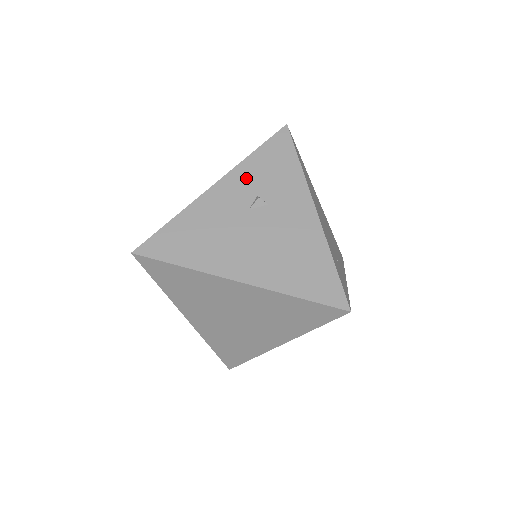
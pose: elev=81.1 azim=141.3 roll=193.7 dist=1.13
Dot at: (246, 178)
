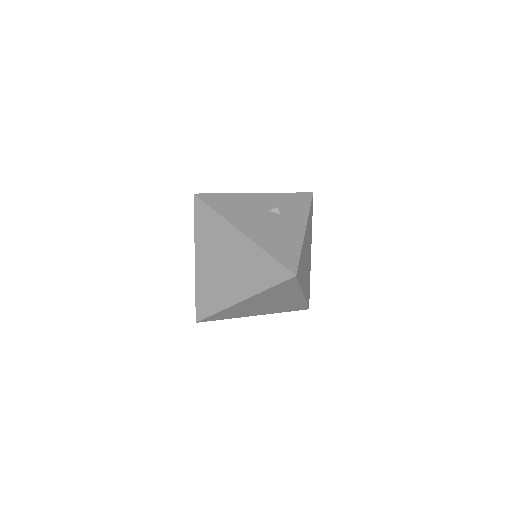
Dot at: (276, 199)
